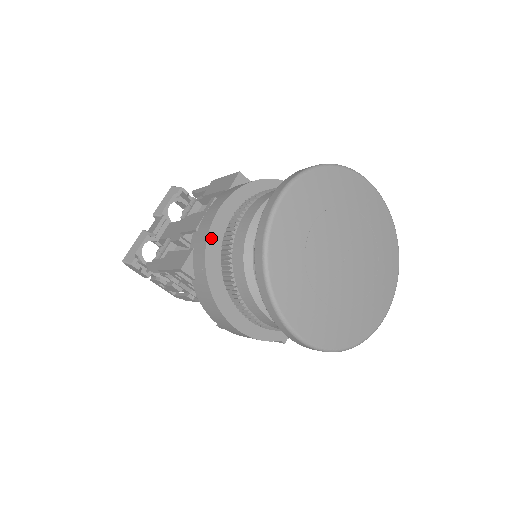
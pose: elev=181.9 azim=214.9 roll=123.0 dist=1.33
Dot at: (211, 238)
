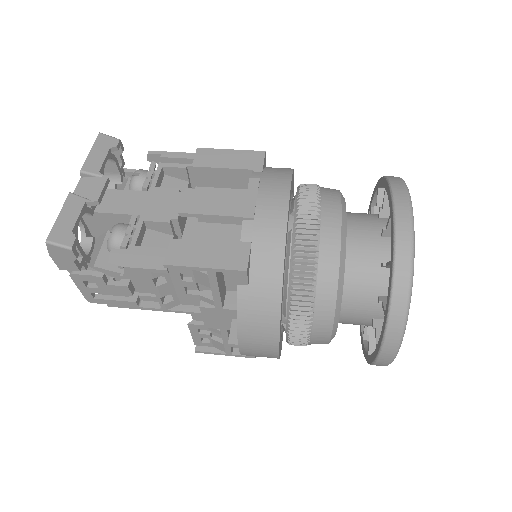
Dot at: (286, 234)
